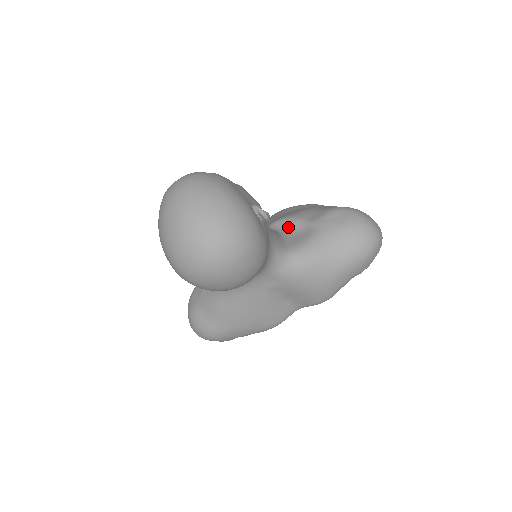
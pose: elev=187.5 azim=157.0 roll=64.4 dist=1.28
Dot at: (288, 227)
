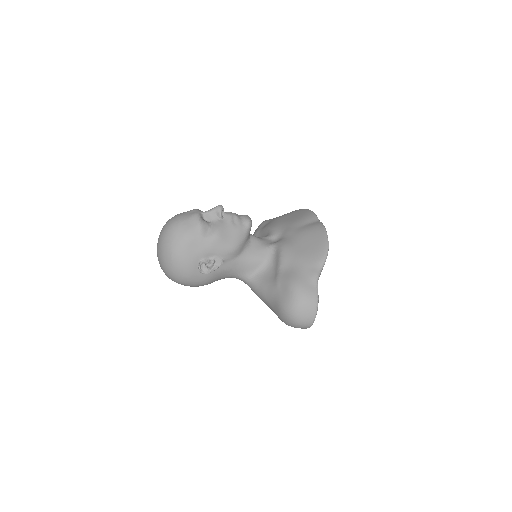
Dot at: (275, 260)
